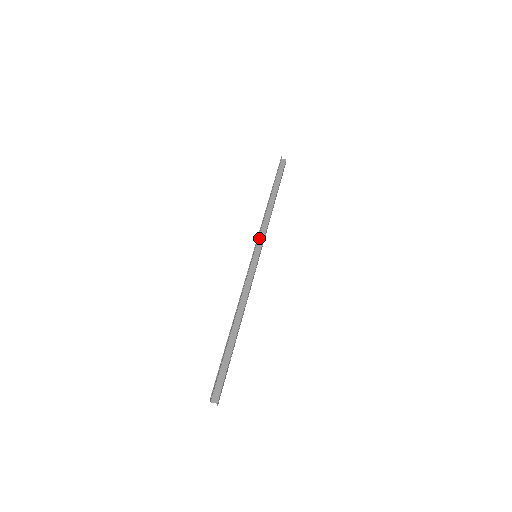
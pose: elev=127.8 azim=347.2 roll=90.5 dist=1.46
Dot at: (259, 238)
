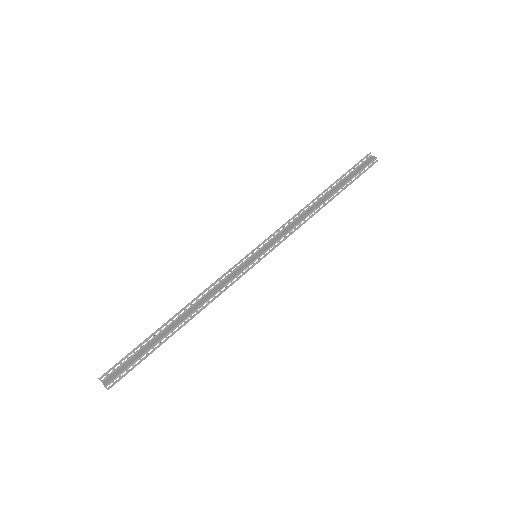
Dot at: (274, 238)
